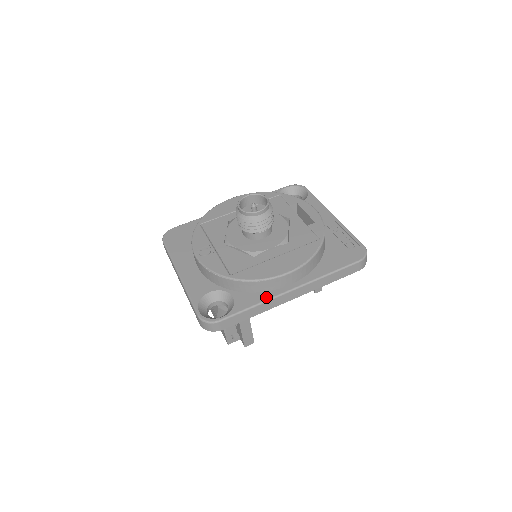
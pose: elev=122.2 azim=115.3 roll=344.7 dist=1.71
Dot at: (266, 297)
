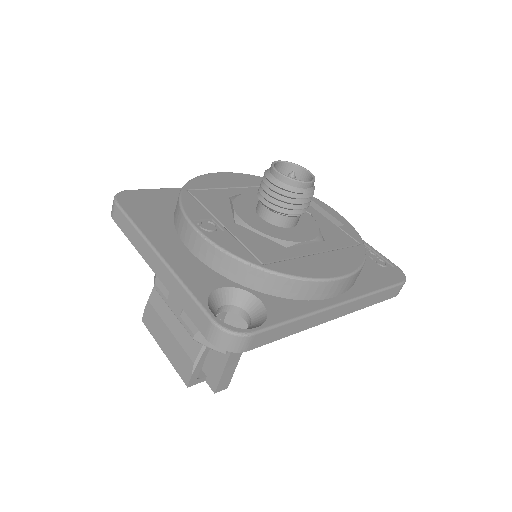
Dot at: (310, 308)
